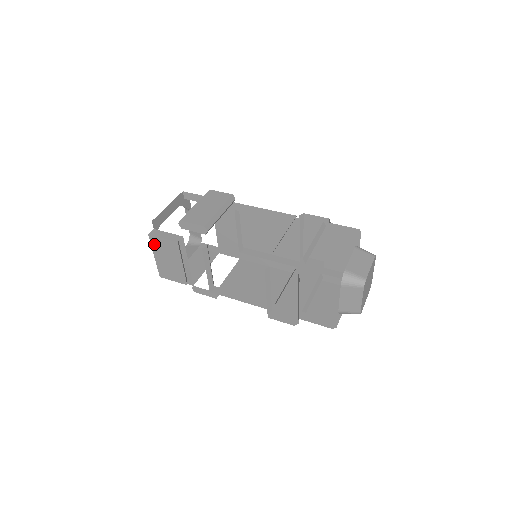
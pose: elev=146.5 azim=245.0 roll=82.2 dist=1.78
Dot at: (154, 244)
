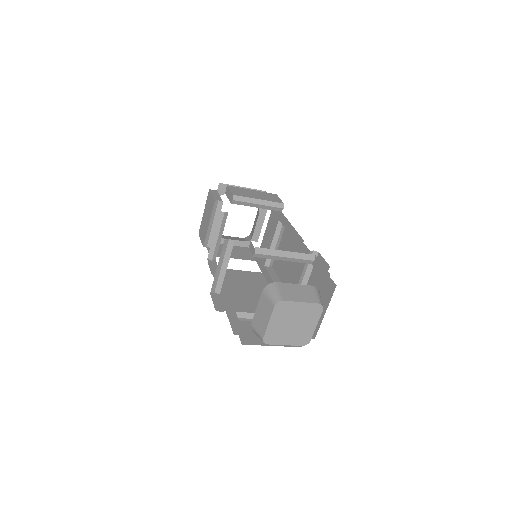
Dot at: (208, 199)
